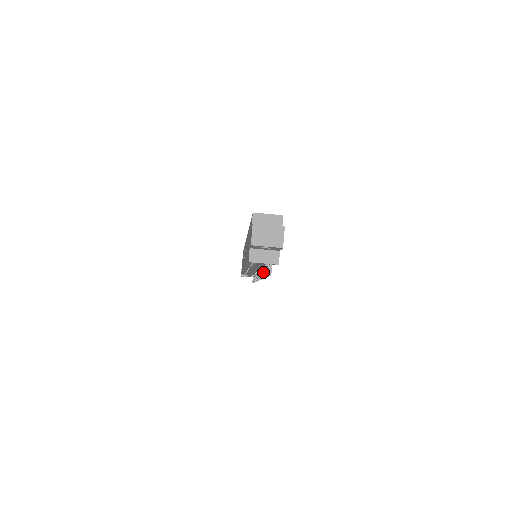
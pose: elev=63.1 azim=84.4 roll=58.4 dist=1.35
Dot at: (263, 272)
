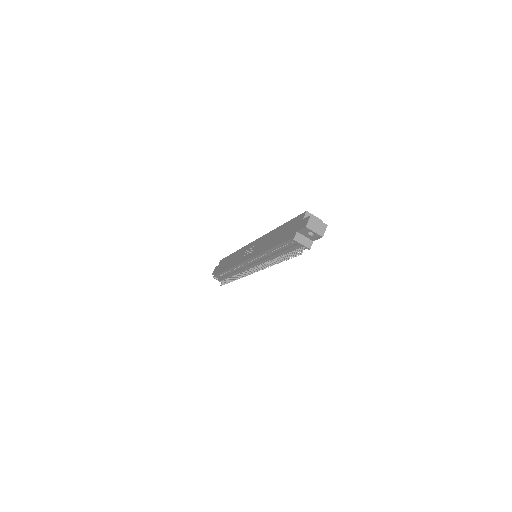
Dot at: (275, 261)
